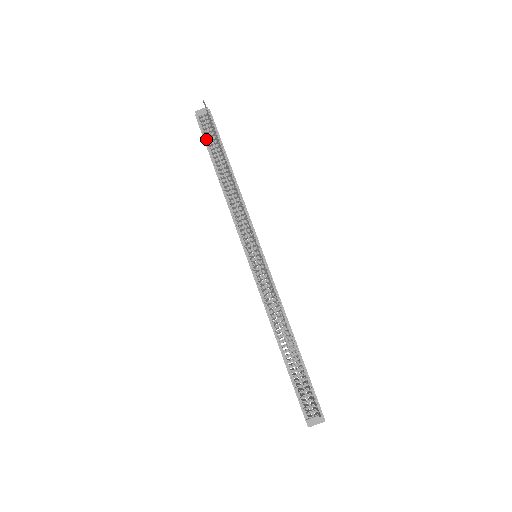
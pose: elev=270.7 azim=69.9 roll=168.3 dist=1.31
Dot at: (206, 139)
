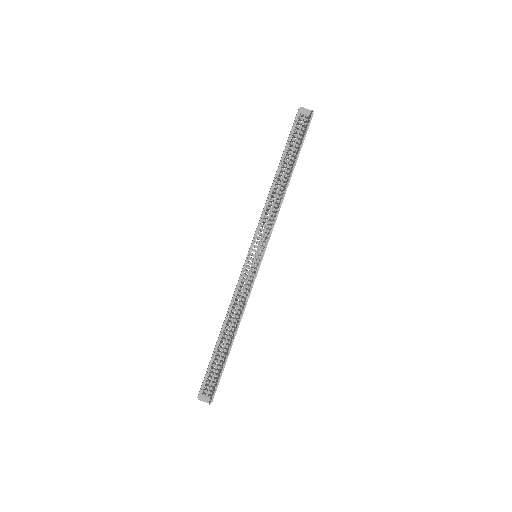
Dot at: (291, 137)
